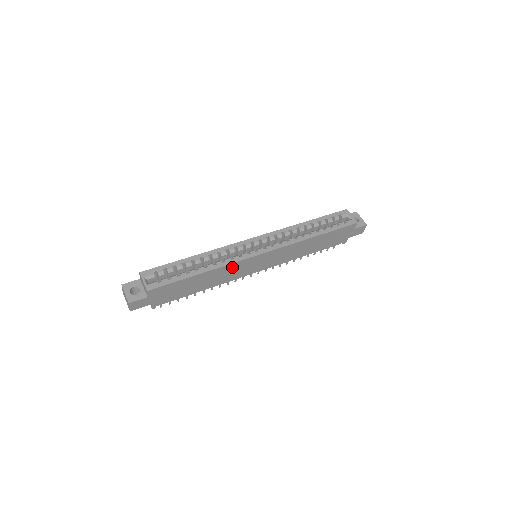
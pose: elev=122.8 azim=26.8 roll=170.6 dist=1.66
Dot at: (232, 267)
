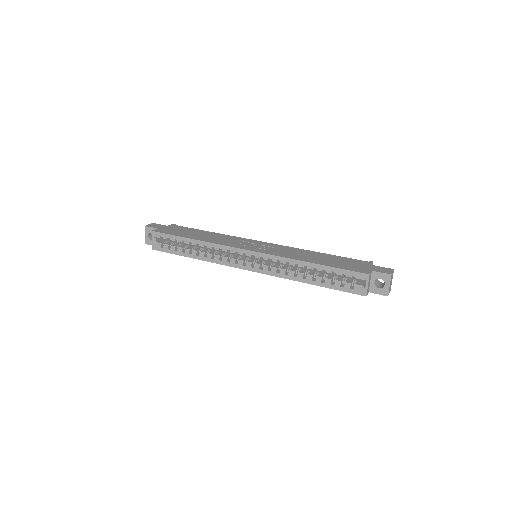
Dot at: occluded
